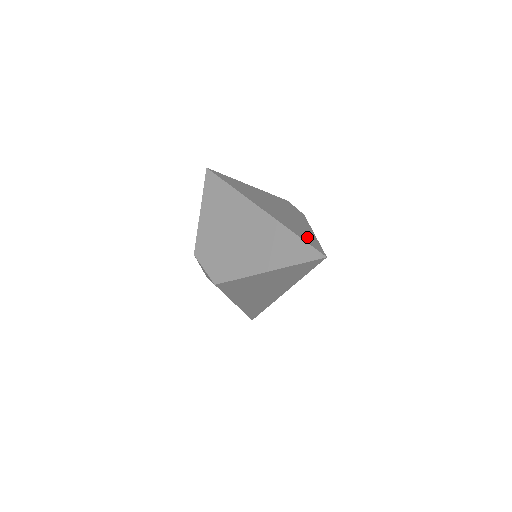
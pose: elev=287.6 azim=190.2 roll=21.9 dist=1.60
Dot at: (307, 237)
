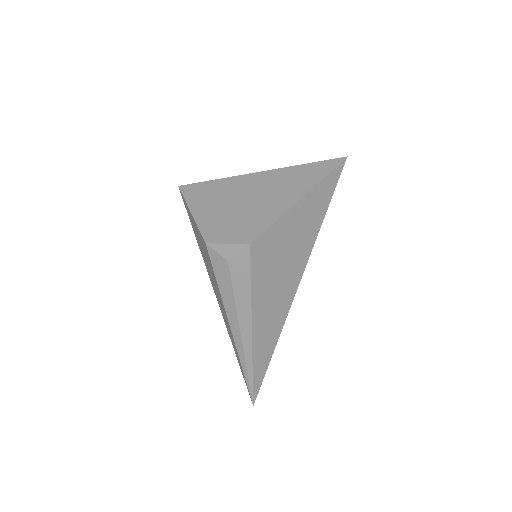
Dot at: occluded
